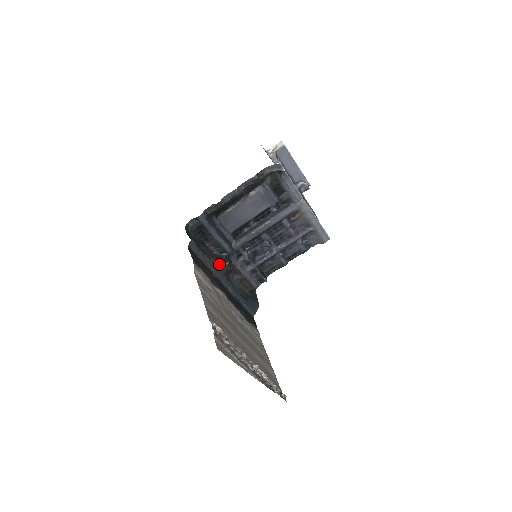
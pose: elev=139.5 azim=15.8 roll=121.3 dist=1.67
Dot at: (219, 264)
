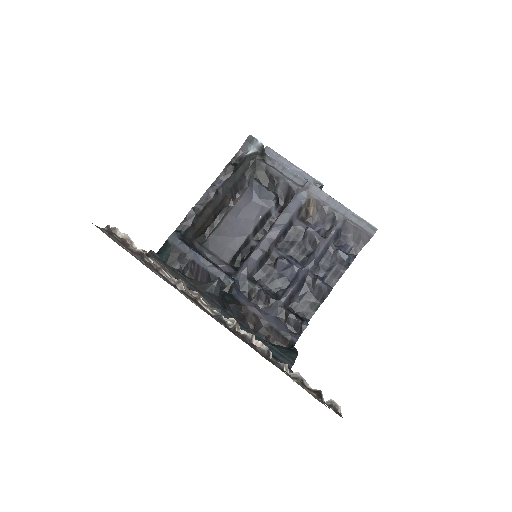
Dot at: (204, 284)
